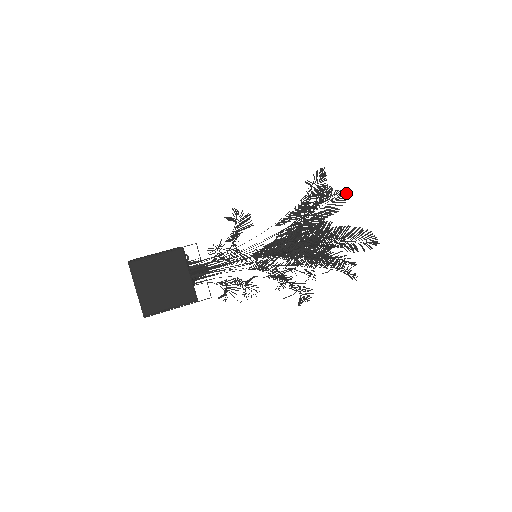
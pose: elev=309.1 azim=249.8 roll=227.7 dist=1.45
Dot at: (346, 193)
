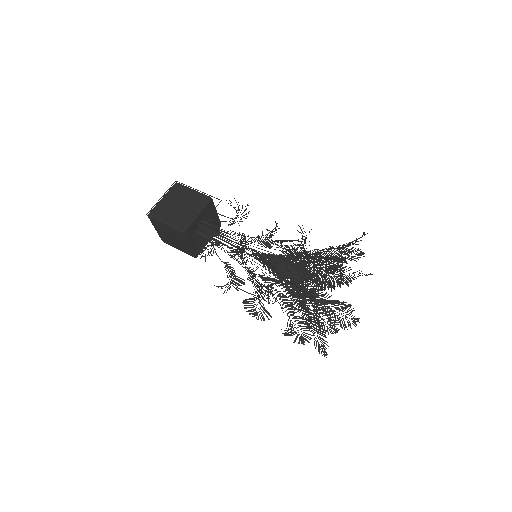
Dot at: occluded
